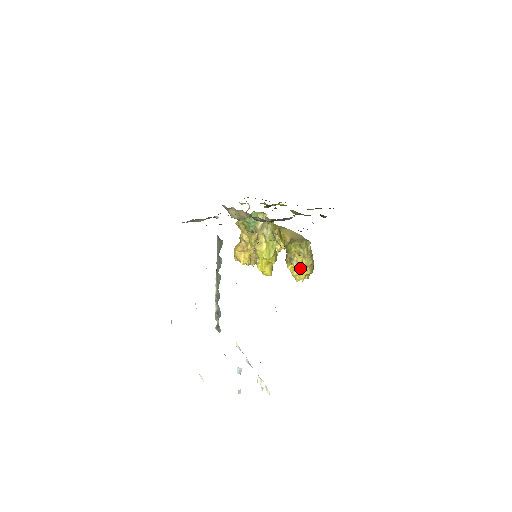
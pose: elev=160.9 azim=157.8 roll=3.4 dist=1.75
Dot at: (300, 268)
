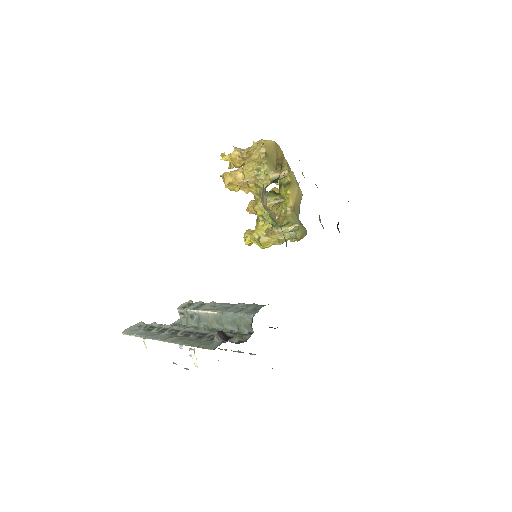
Dot at: occluded
